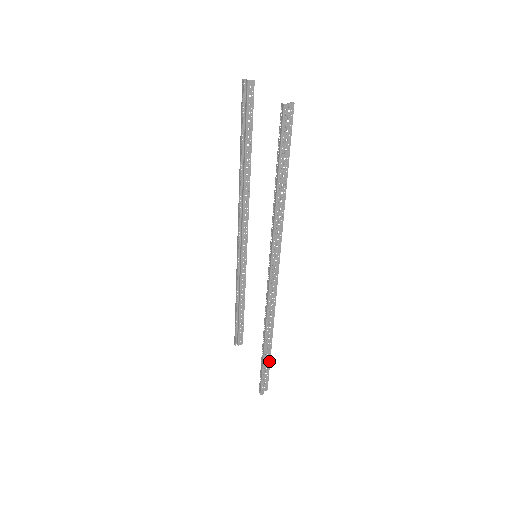
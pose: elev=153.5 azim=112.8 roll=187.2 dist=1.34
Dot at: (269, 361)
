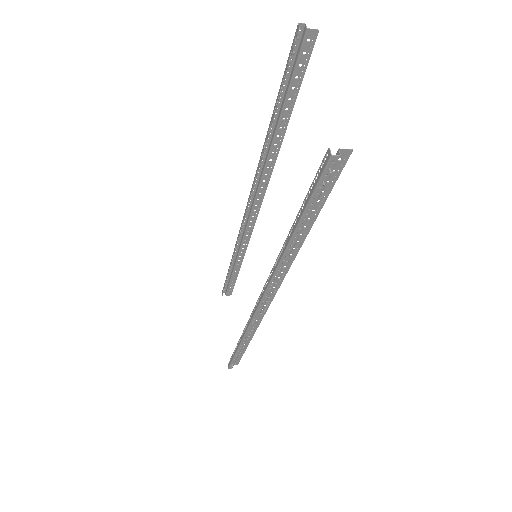
Dot at: (244, 350)
